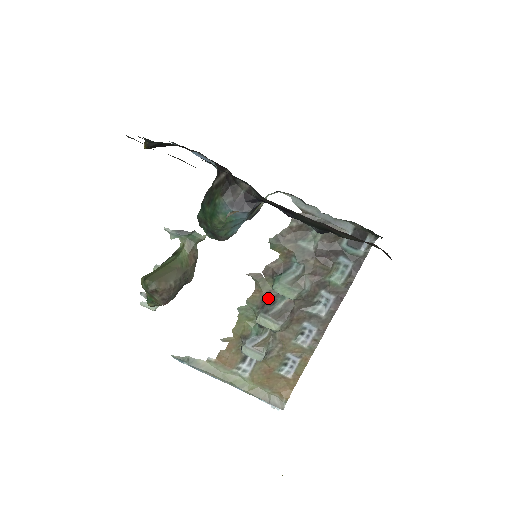
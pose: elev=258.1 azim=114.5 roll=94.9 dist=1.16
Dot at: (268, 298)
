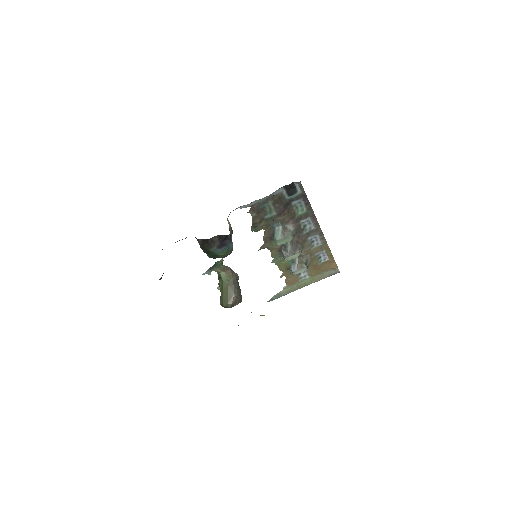
Dot at: (280, 248)
